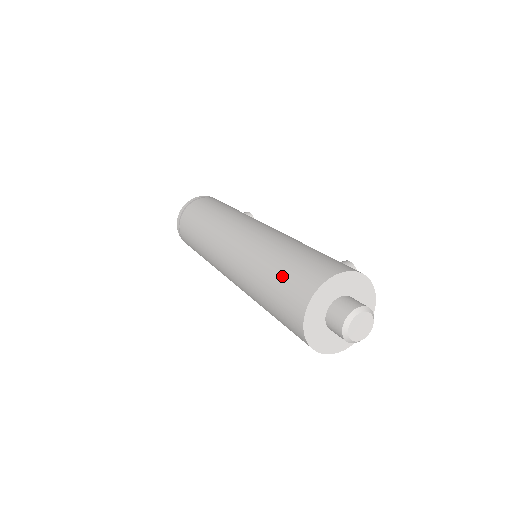
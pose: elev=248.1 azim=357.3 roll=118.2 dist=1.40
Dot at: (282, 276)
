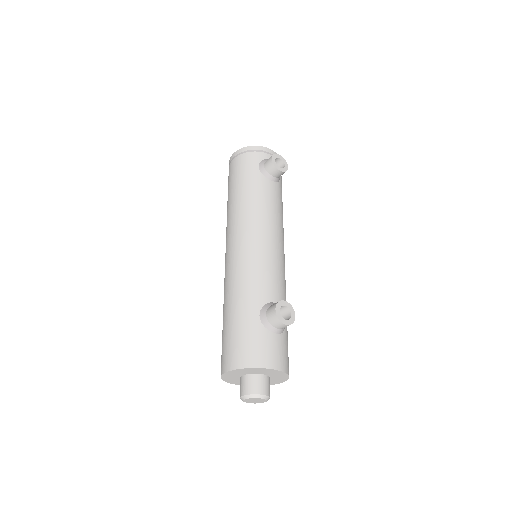
Dot at: occluded
